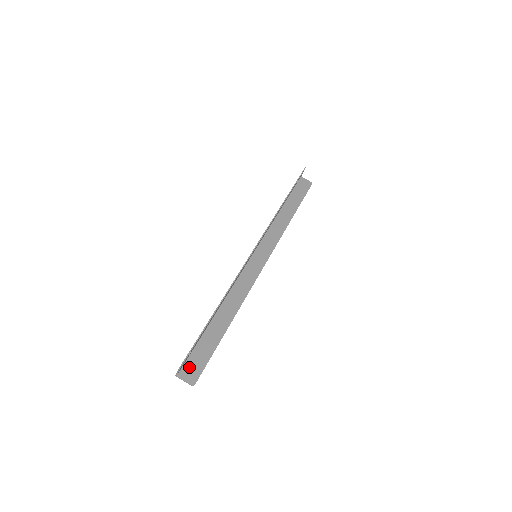
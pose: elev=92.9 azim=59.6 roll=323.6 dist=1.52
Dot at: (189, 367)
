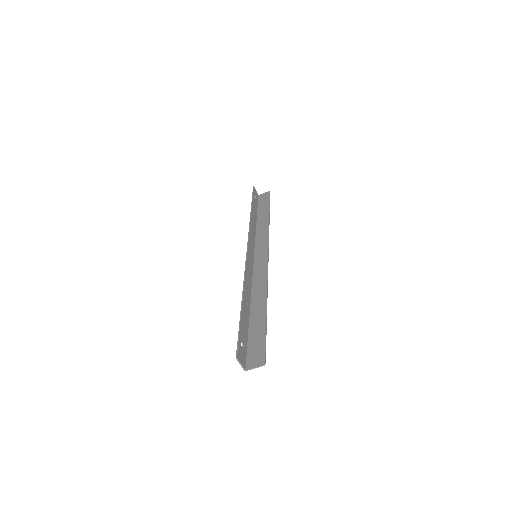
Dot at: (252, 357)
